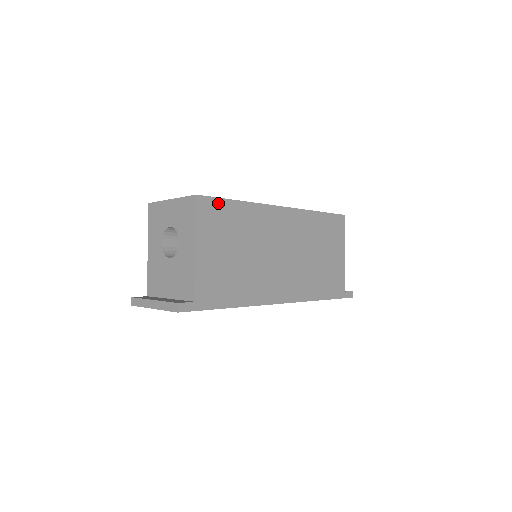
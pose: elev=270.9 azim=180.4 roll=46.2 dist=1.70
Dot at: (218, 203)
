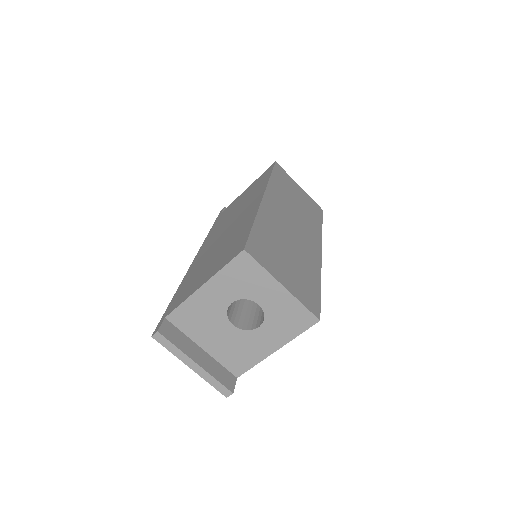
Dot at: occluded
